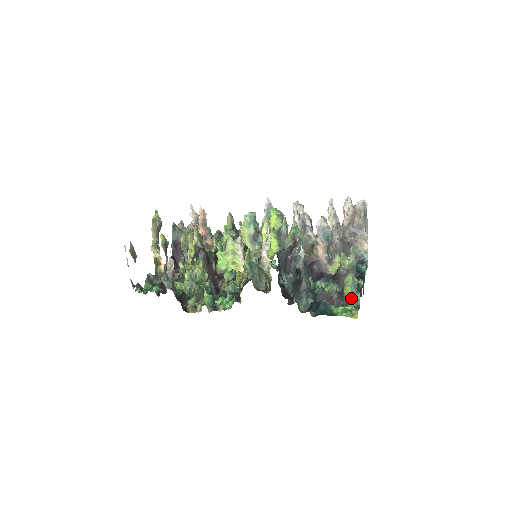
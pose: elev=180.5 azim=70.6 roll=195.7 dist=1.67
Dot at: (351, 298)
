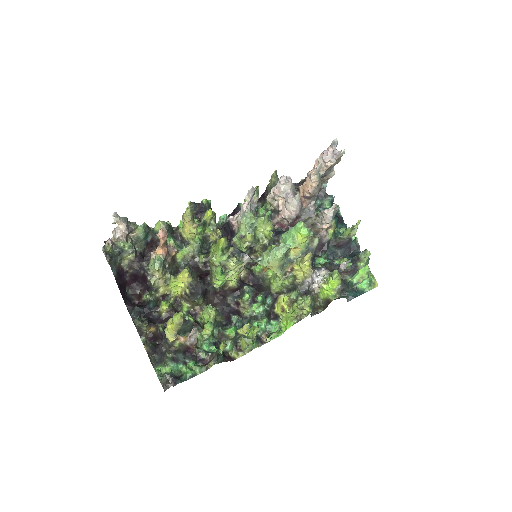
Dot at: occluded
